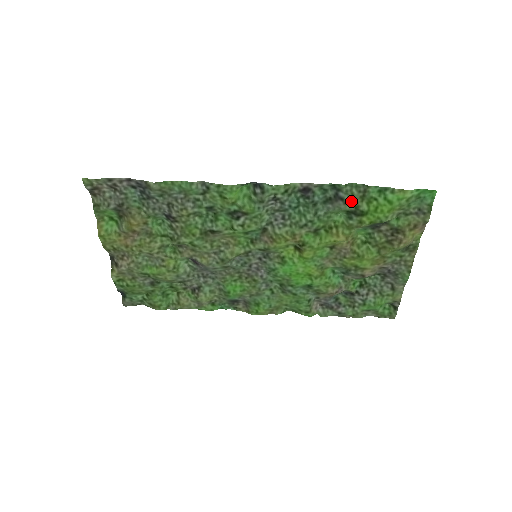
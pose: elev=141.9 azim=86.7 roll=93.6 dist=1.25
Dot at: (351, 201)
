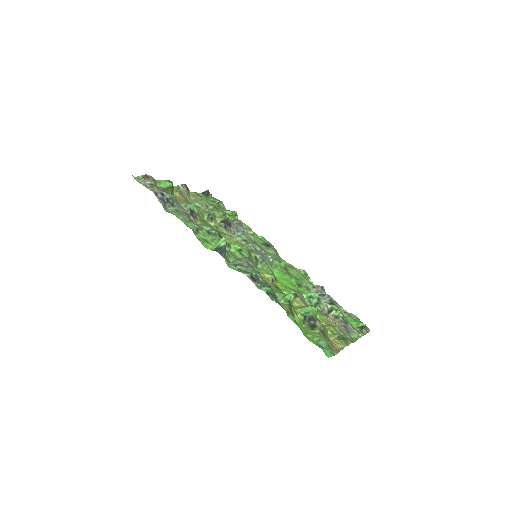
Dot at: (283, 305)
